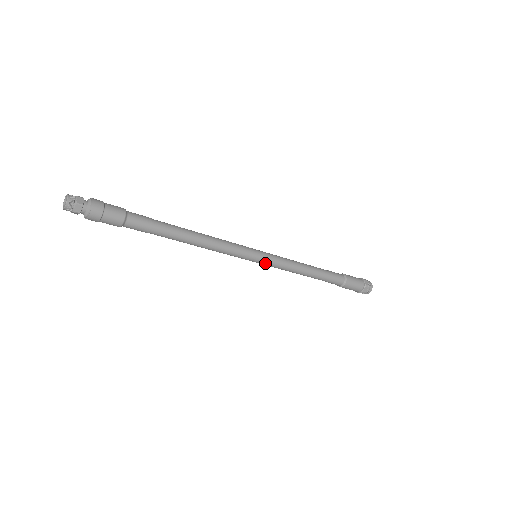
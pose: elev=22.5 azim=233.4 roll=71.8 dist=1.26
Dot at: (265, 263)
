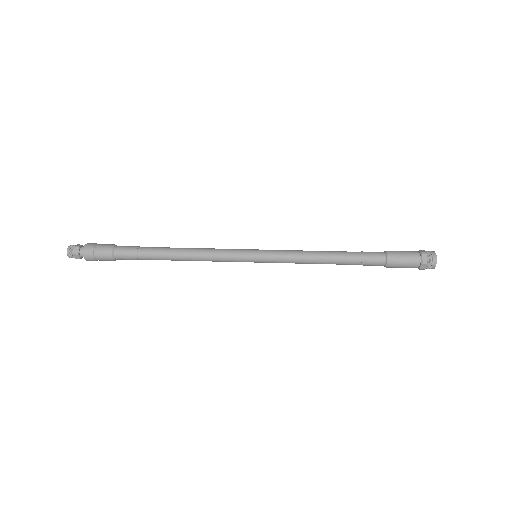
Dot at: occluded
